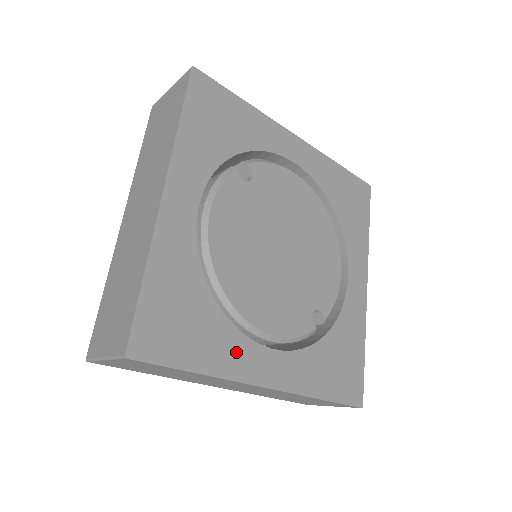
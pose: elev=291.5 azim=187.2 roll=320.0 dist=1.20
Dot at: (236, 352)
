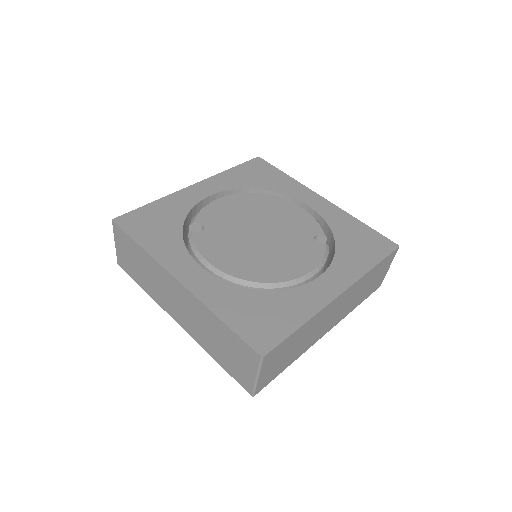
Dot at: (305, 298)
